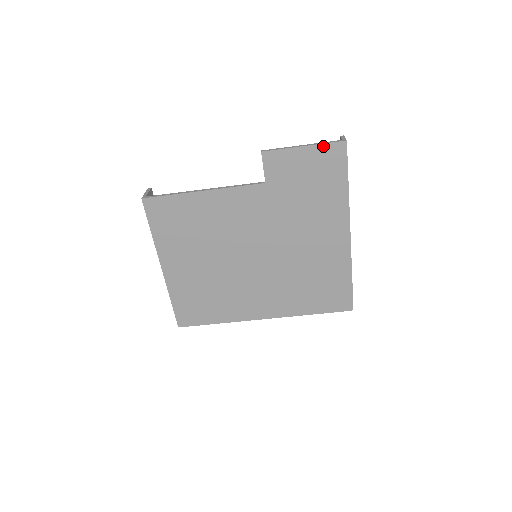
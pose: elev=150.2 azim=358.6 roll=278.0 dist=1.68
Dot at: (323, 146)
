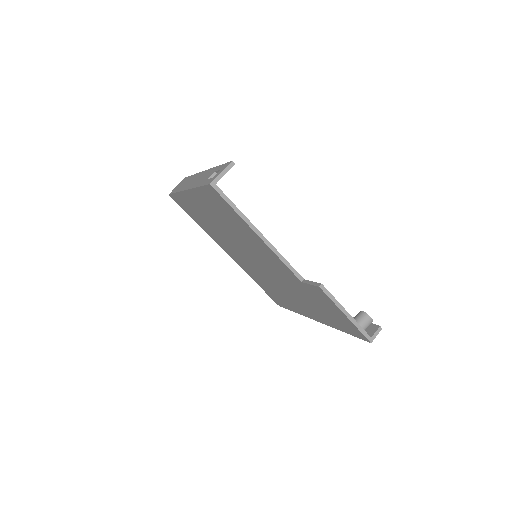
Dot at: (356, 328)
